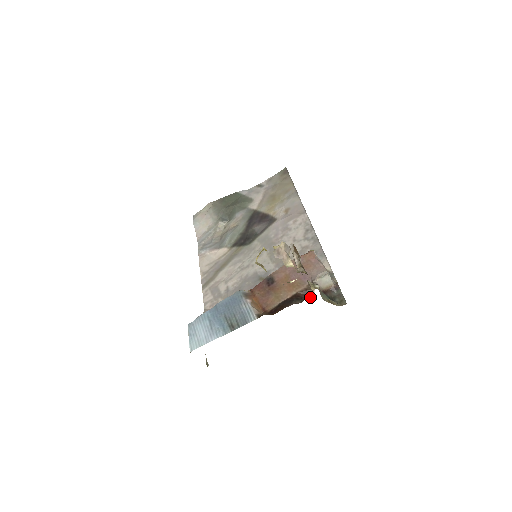
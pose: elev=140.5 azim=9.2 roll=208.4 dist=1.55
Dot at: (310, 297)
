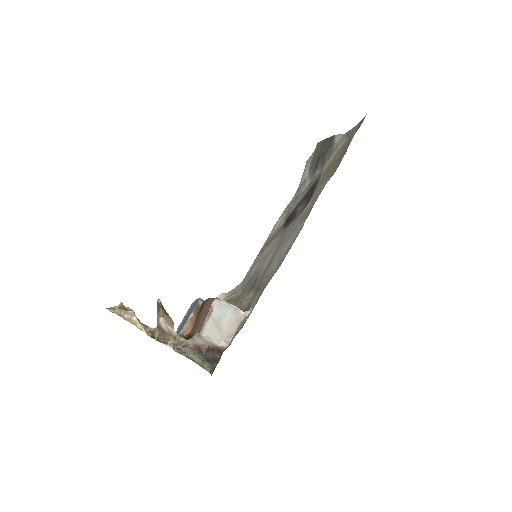
Dot at: occluded
